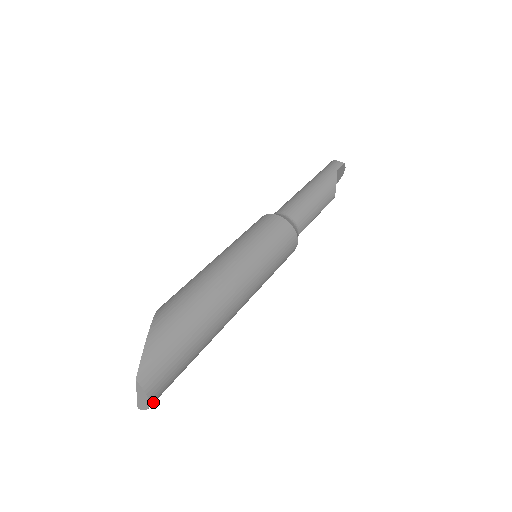
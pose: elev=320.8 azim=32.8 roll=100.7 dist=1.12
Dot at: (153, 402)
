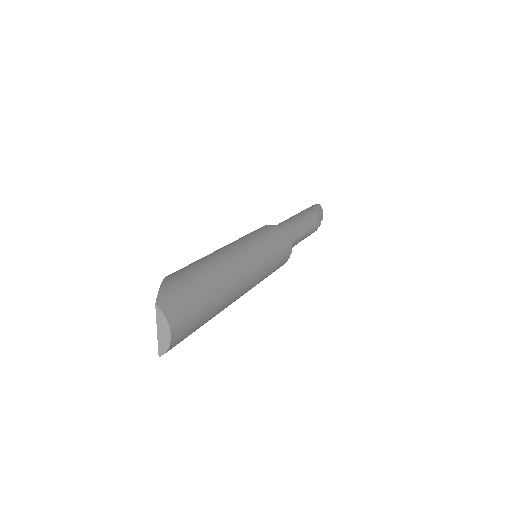
Dot at: (174, 337)
